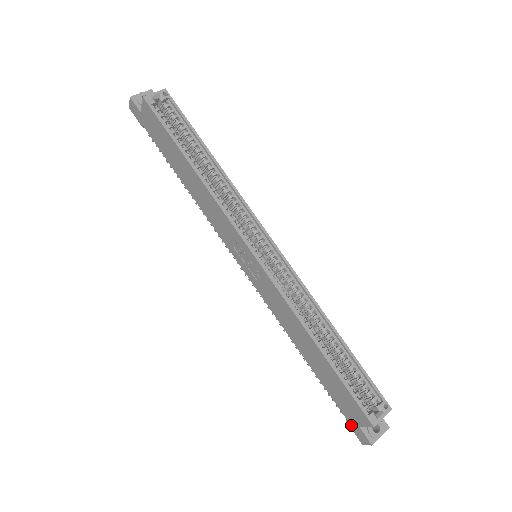
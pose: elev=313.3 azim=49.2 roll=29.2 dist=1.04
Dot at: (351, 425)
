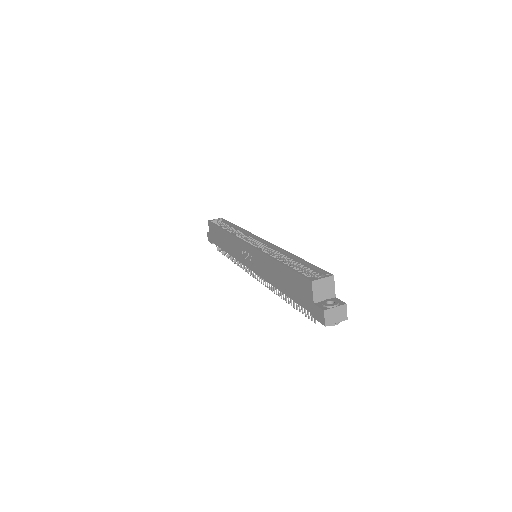
Dot at: (314, 314)
